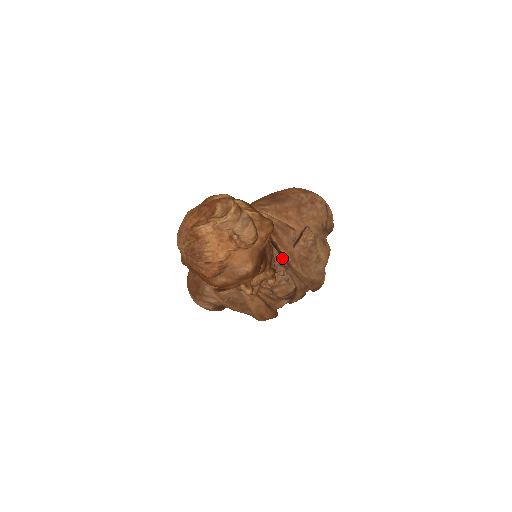
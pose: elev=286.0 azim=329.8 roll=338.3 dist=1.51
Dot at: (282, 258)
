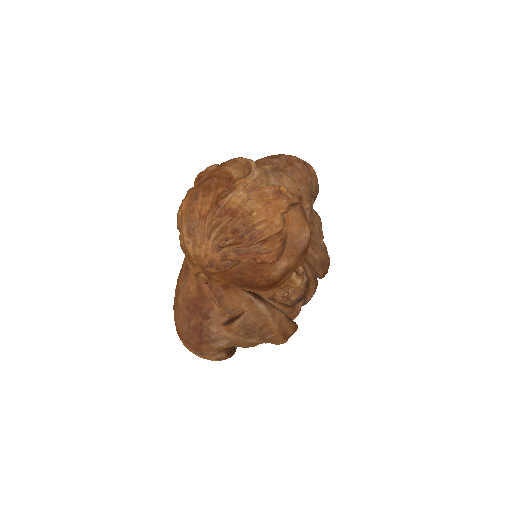
Dot at: occluded
